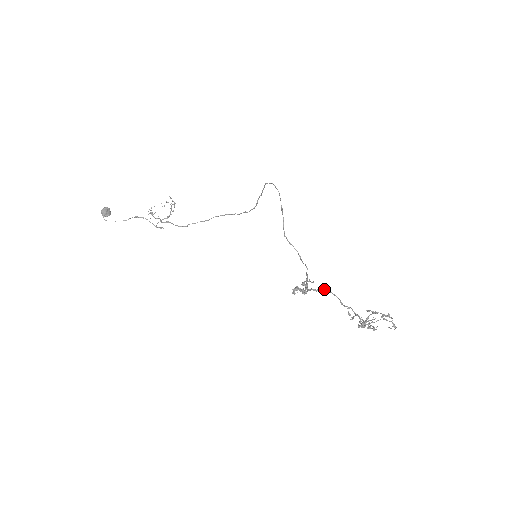
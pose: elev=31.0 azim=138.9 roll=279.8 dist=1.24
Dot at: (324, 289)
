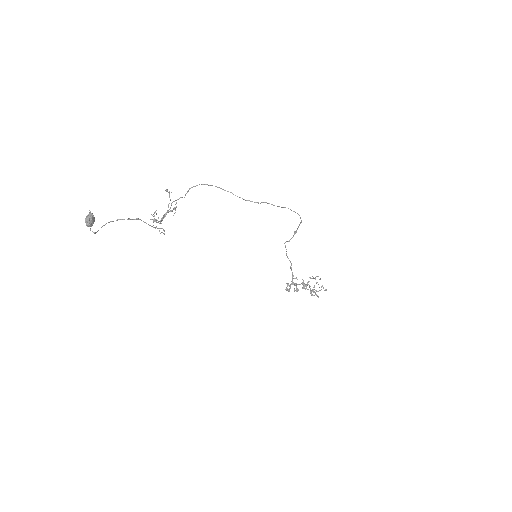
Dot at: occluded
